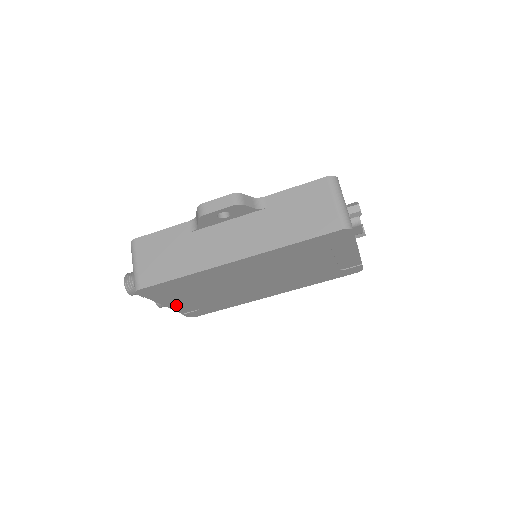
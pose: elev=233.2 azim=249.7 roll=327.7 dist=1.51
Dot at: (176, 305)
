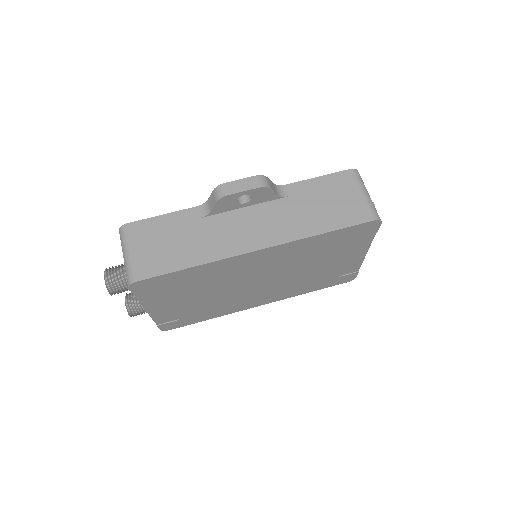
Dot at: (158, 311)
